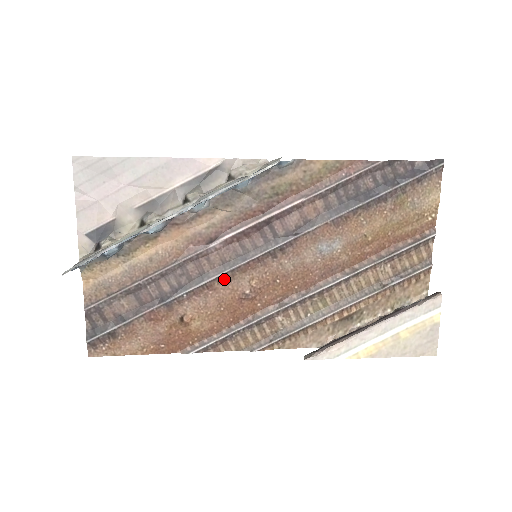
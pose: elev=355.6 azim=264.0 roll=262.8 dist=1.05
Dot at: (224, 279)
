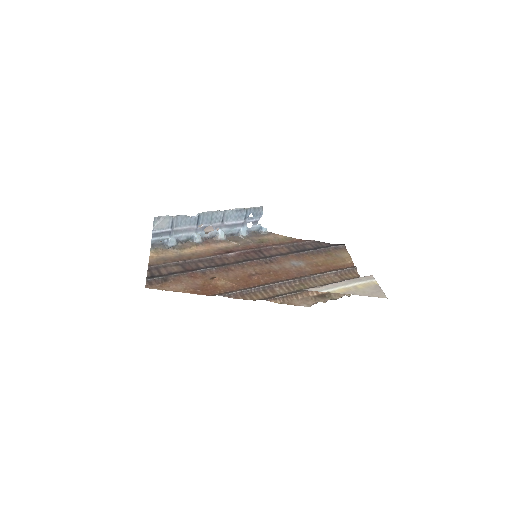
Dot at: (238, 267)
